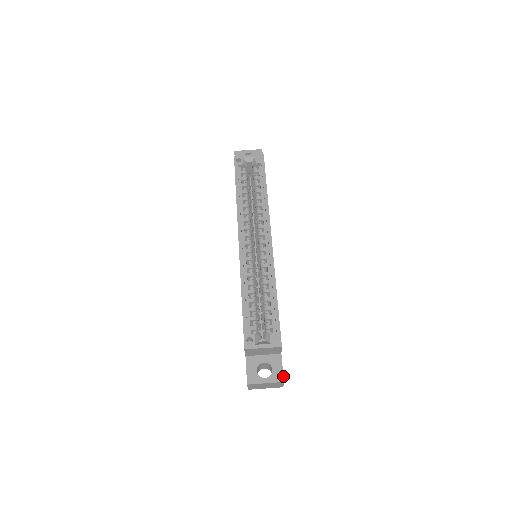
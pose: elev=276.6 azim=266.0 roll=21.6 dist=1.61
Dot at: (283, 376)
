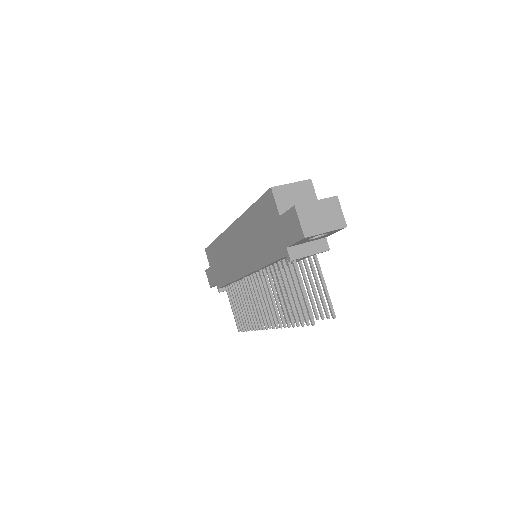
Dot at: occluded
